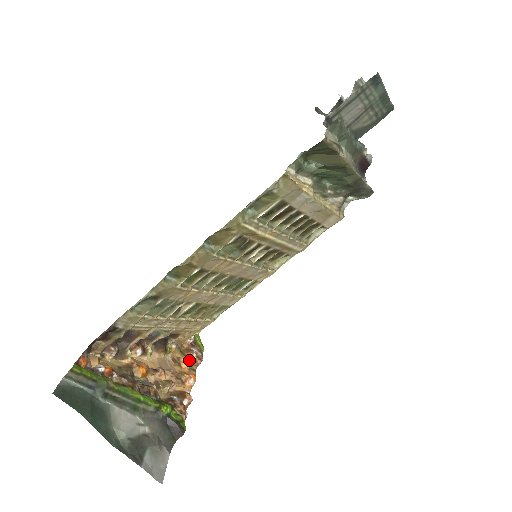
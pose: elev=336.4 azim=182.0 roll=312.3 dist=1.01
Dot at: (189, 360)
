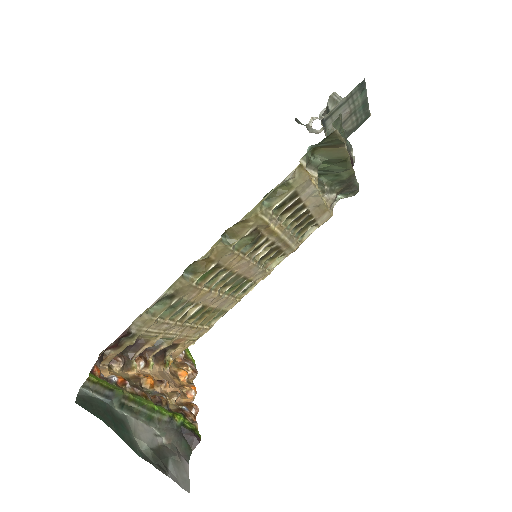
Dot at: (187, 372)
